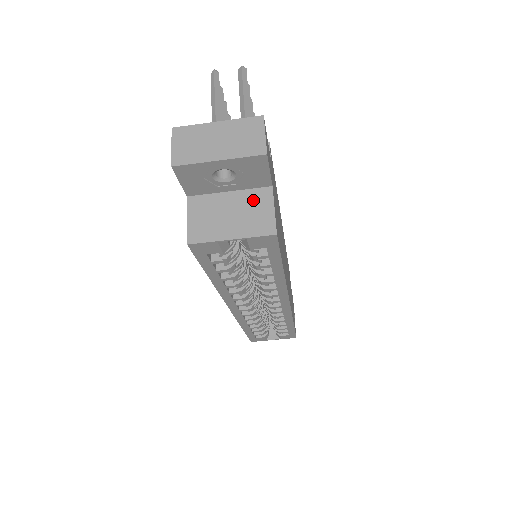
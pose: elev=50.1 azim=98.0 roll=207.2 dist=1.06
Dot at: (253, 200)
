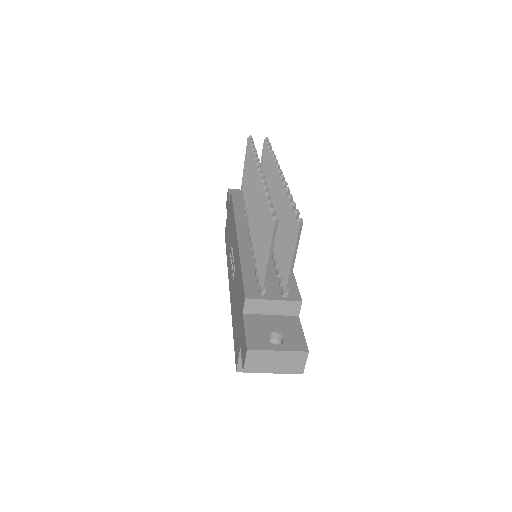
Dot at: occluded
